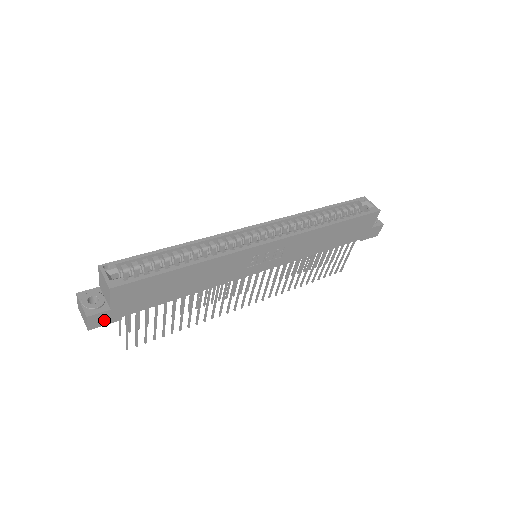
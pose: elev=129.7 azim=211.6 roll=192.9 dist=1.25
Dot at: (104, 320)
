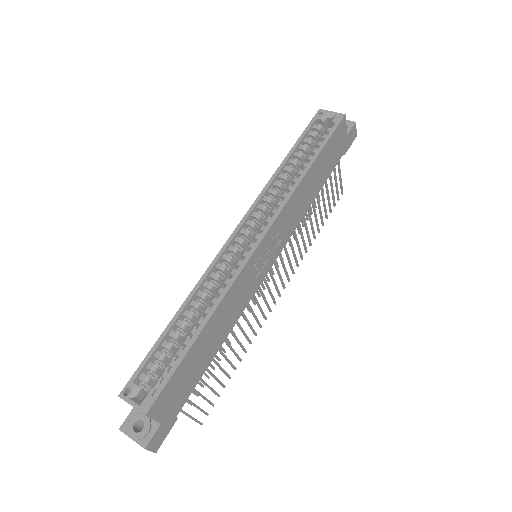
Dot at: (162, 434)
